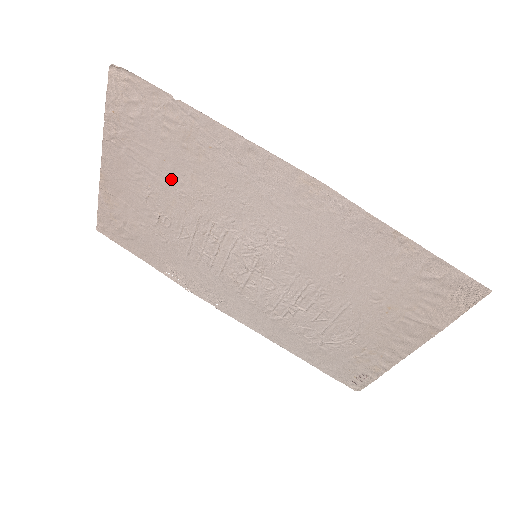
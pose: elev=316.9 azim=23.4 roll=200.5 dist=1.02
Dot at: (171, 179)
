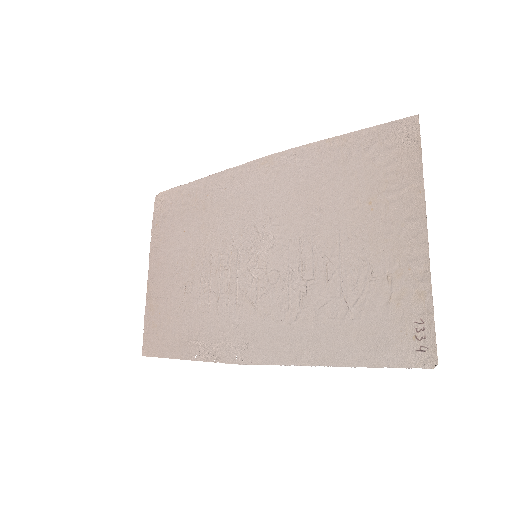
Dot at: (190, 243)
